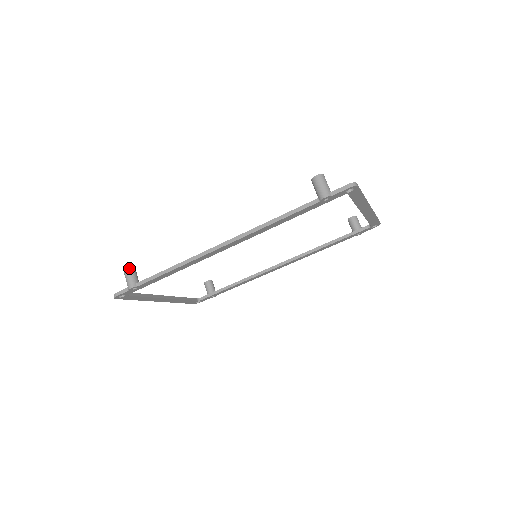
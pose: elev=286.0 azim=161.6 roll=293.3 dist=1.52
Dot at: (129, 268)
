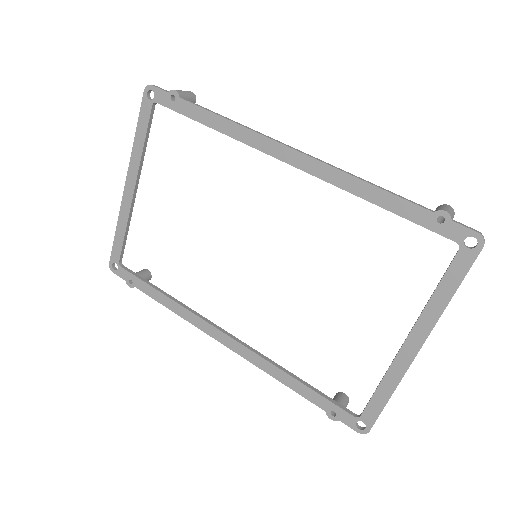
Dot at: (194, 94)
